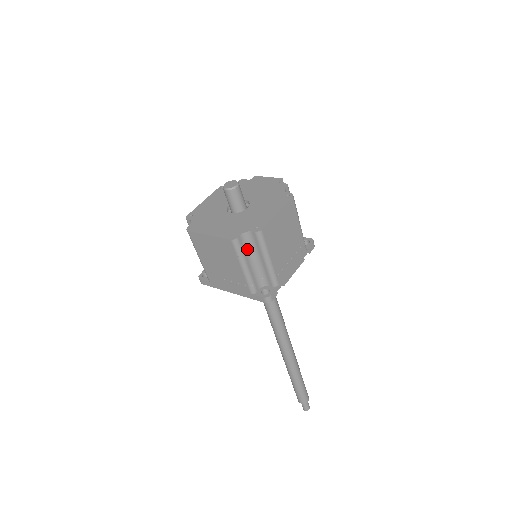
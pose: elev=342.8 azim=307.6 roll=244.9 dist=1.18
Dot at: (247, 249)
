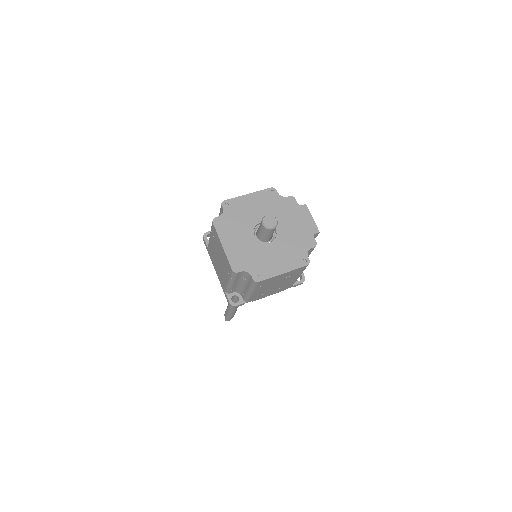
Dot at: (241, 277)
